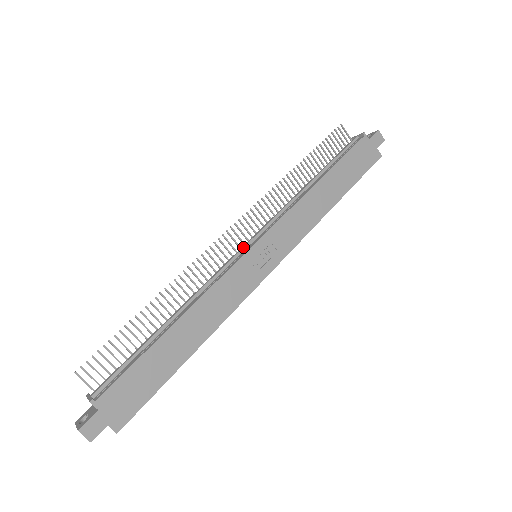
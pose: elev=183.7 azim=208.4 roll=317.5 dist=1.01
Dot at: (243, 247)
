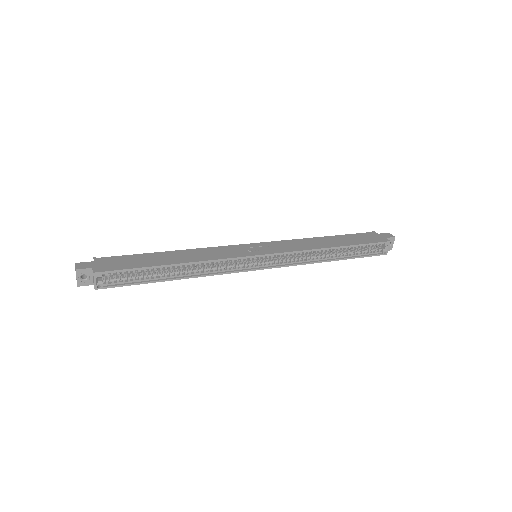
Dot at: occluded
